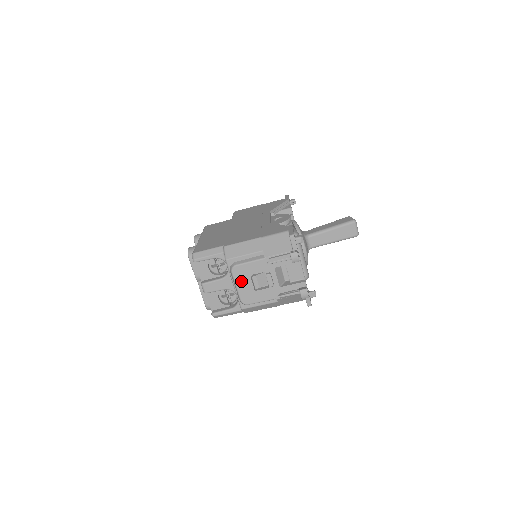
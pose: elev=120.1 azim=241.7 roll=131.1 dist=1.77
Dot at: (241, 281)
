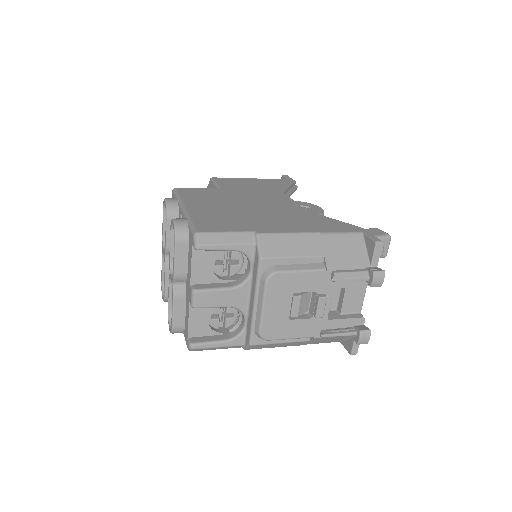
Dot at: (275, 300)
